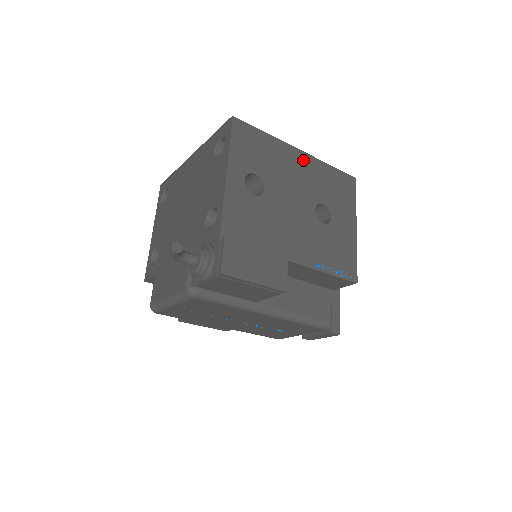
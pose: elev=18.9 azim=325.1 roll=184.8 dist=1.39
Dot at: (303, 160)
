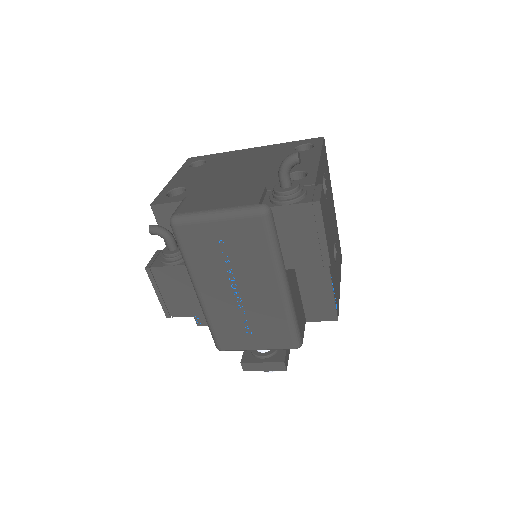
Dot at: (334, 209)
